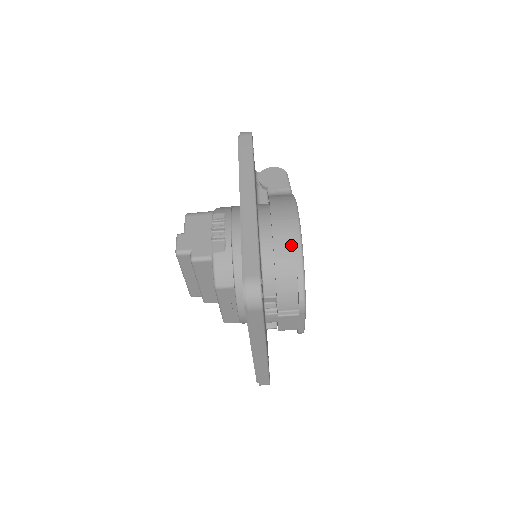
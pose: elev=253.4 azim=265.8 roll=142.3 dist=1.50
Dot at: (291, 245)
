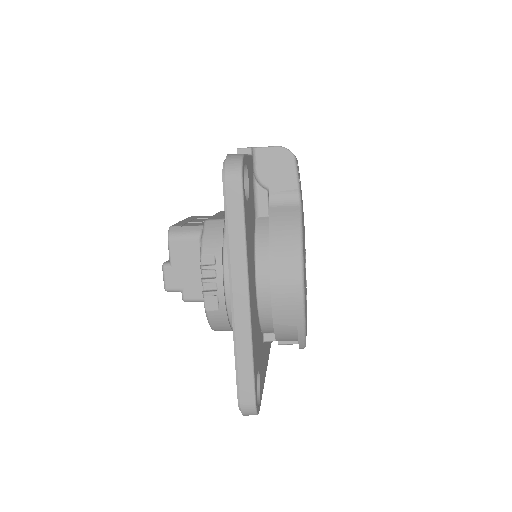
Dot at: (292, 314)
